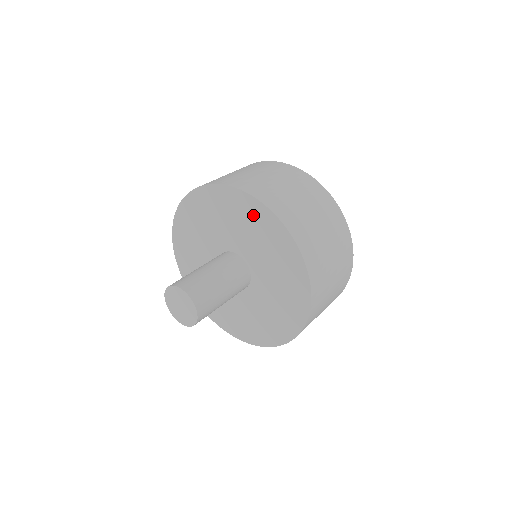
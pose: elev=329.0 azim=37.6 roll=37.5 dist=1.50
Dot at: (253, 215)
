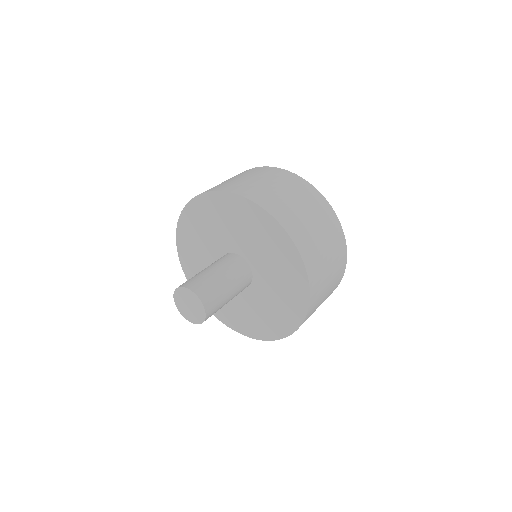
Dot at: (247, 215)
